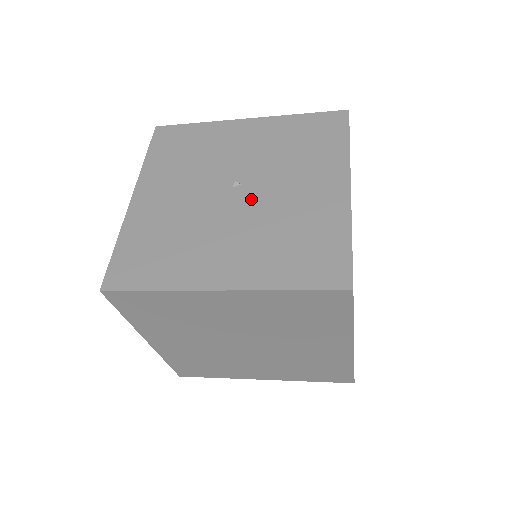
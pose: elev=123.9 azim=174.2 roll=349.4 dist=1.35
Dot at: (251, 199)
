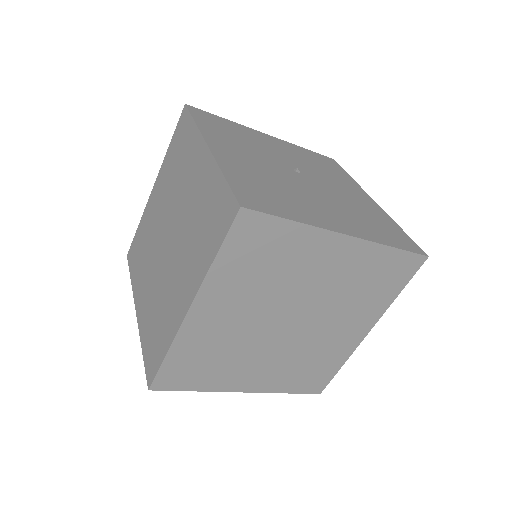
Dot at: (317, 184)
